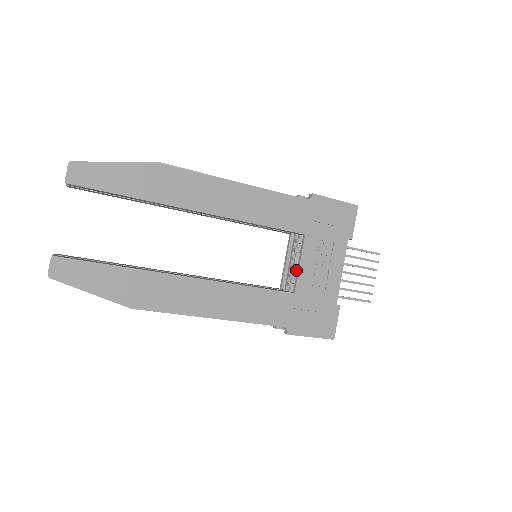
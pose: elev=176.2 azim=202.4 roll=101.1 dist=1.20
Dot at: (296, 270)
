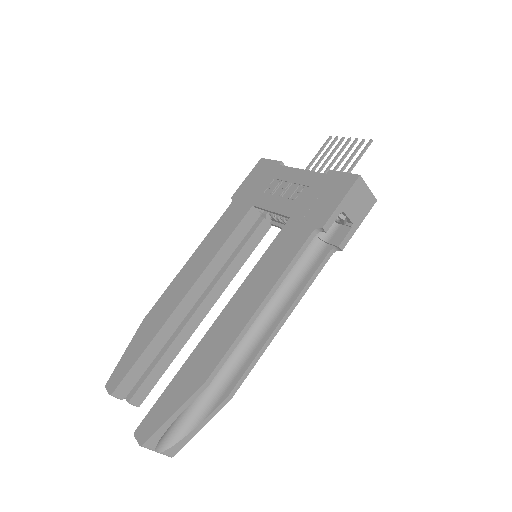
Dot at: occluded
